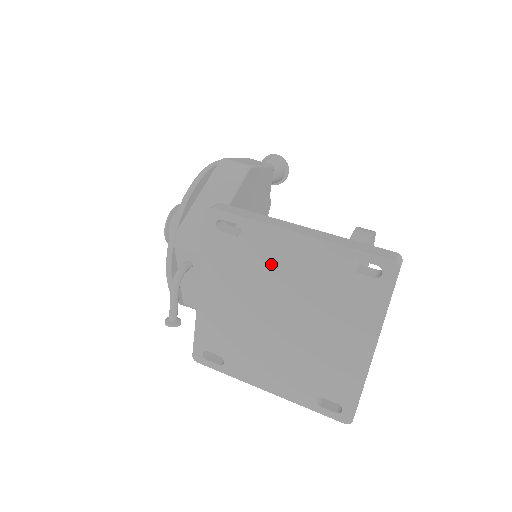
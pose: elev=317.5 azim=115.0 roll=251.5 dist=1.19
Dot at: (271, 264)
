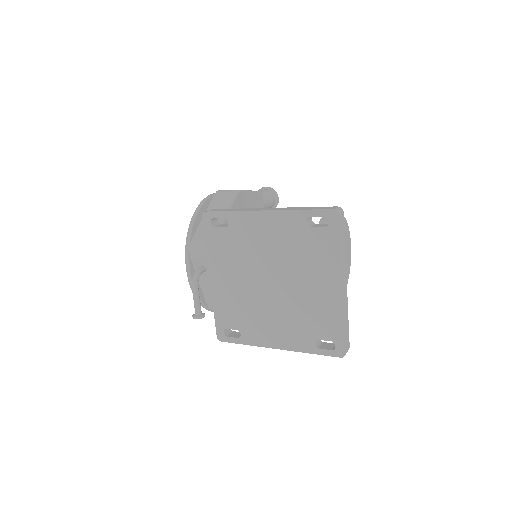
Dot at: (254, 241)
